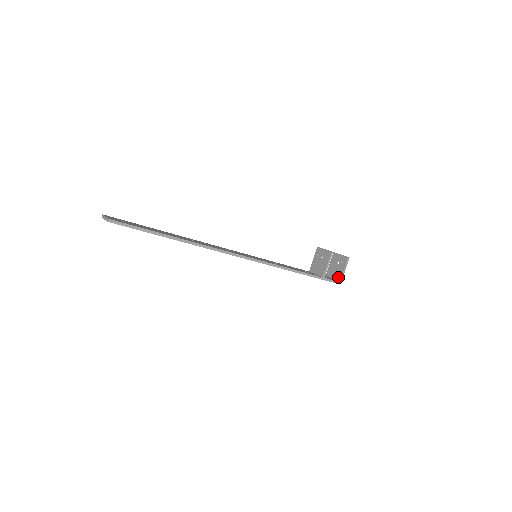
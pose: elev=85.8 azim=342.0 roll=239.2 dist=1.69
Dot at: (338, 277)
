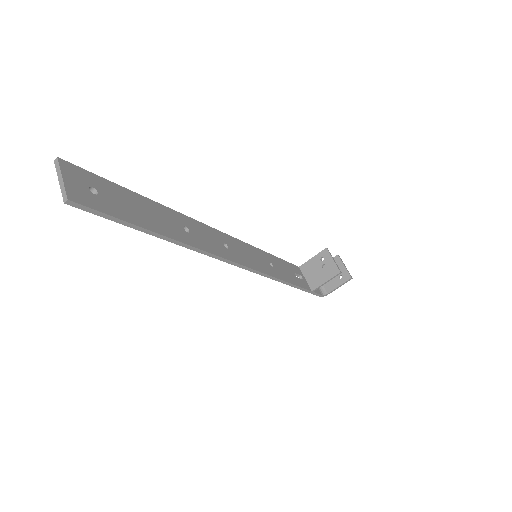
Dot at: (326, 289)
